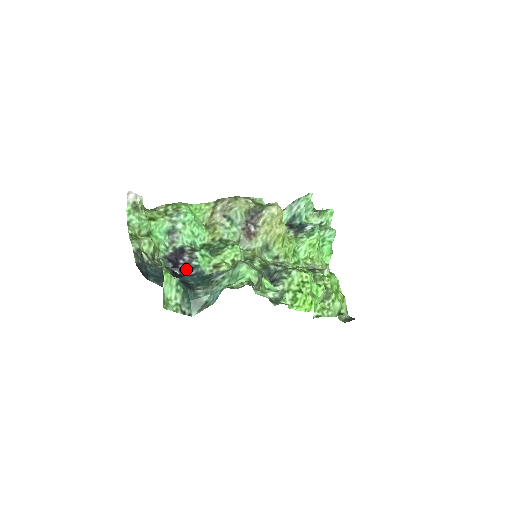
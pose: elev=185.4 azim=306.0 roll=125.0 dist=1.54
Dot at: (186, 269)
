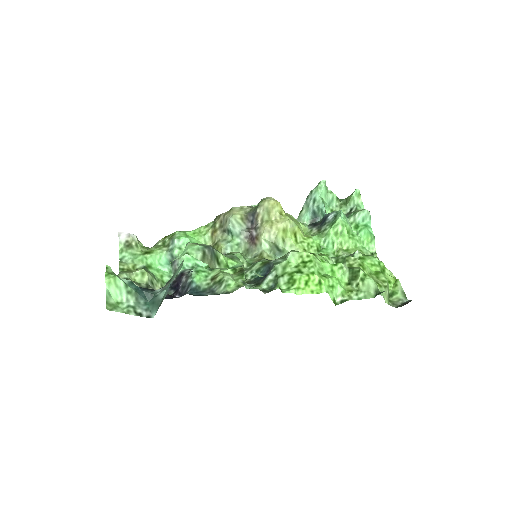
Dot at: (184, 290)
